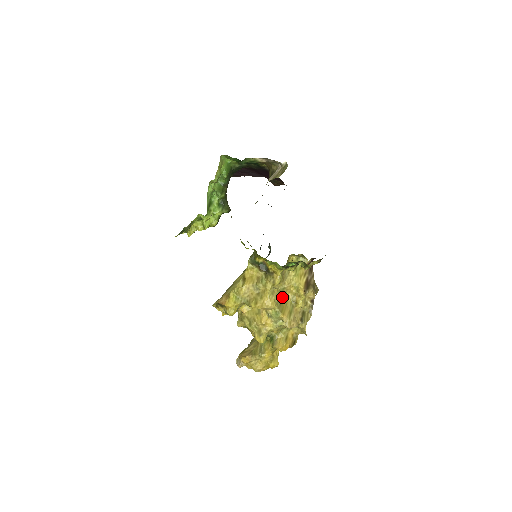
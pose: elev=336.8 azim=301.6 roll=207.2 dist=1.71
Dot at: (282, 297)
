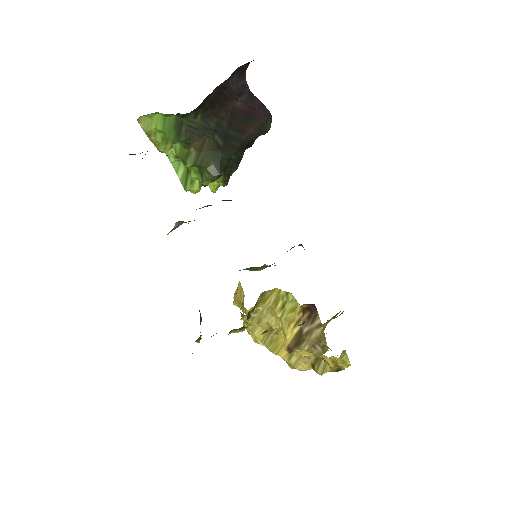
Dot at: (275, 333)
